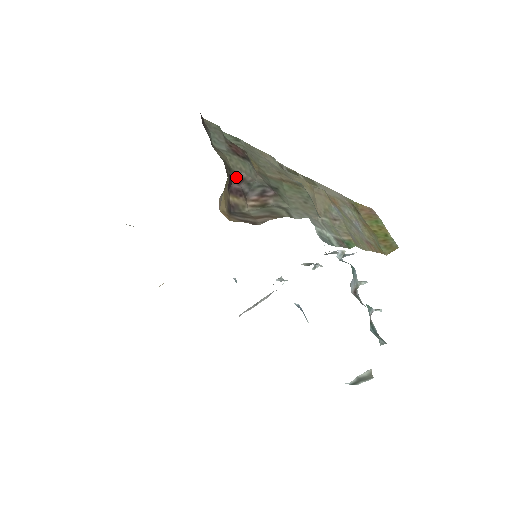
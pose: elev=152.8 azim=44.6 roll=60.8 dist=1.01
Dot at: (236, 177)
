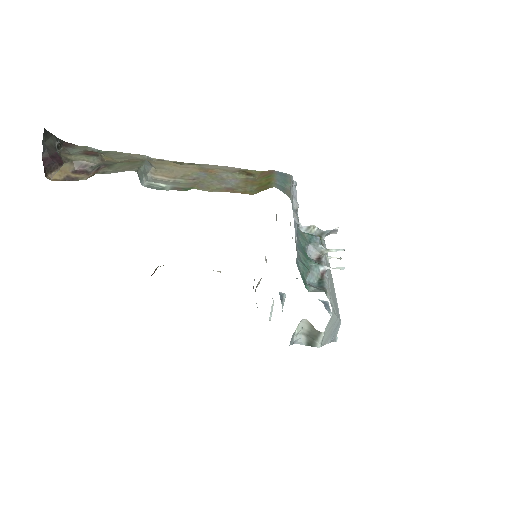
Dot at: (80, 165)
